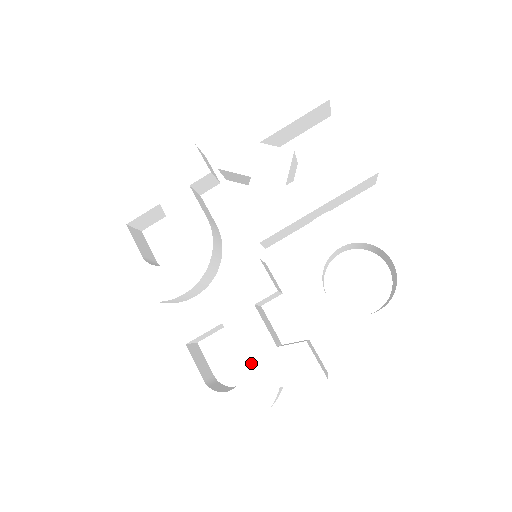
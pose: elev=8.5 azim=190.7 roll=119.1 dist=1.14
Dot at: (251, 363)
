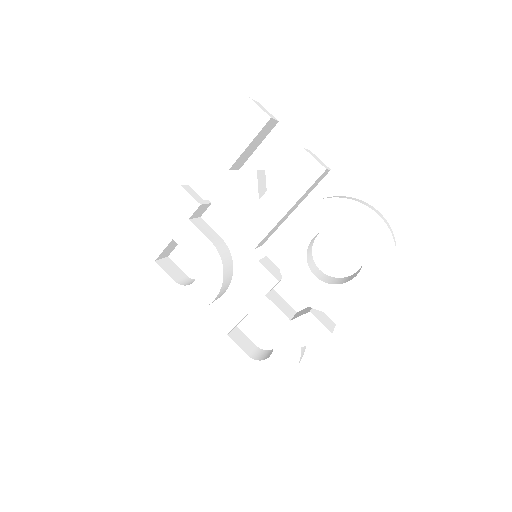
Dot at: (276, 336)
